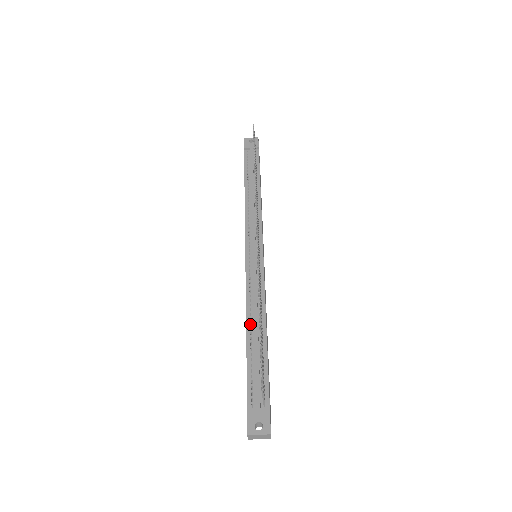
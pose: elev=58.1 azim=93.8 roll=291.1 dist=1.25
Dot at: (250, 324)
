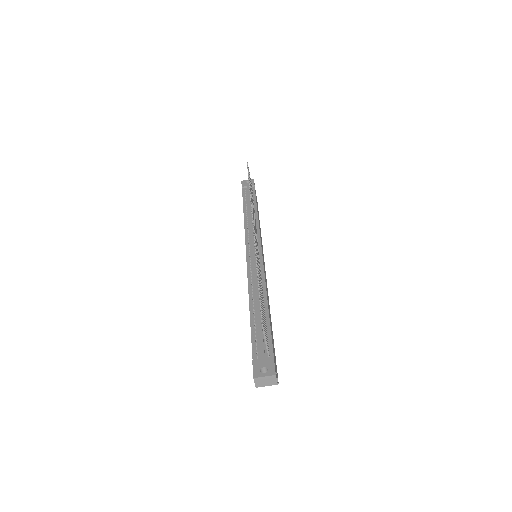
Dot at: (253, 301)
